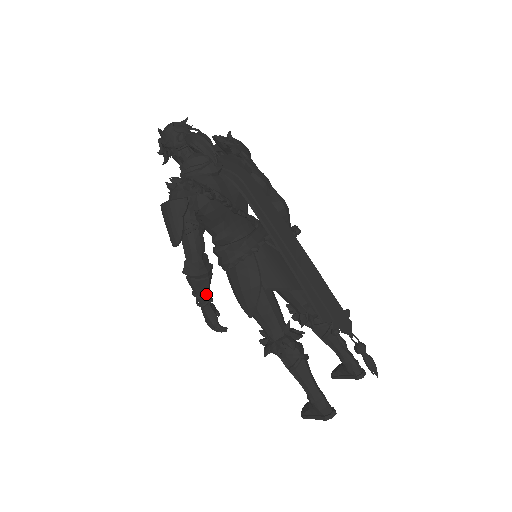
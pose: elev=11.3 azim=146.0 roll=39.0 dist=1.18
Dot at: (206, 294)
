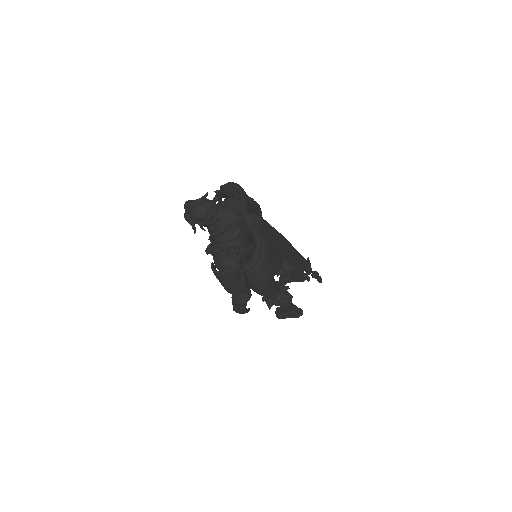
Dot at: (245, 304)
